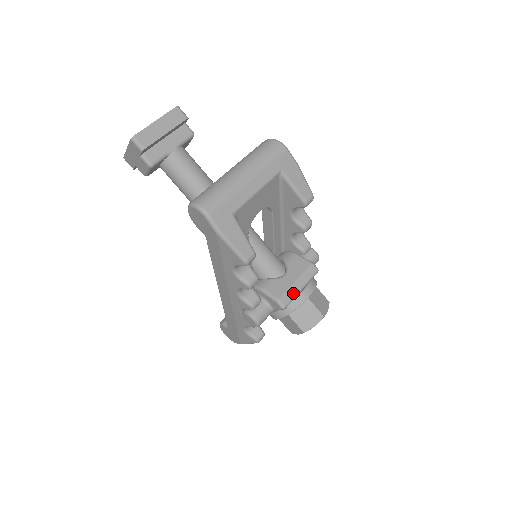
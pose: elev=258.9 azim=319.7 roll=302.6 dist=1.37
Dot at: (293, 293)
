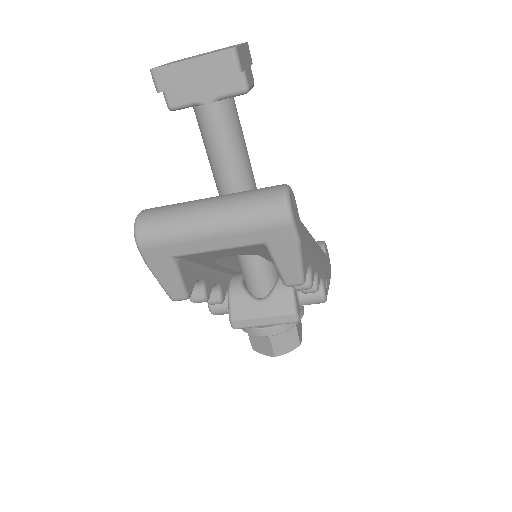
Dot at: (251, 324)
